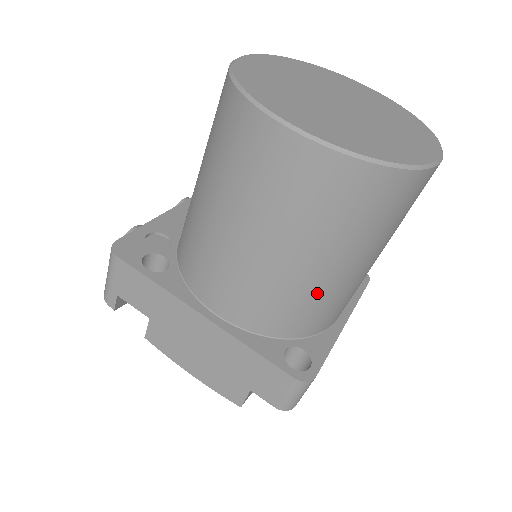
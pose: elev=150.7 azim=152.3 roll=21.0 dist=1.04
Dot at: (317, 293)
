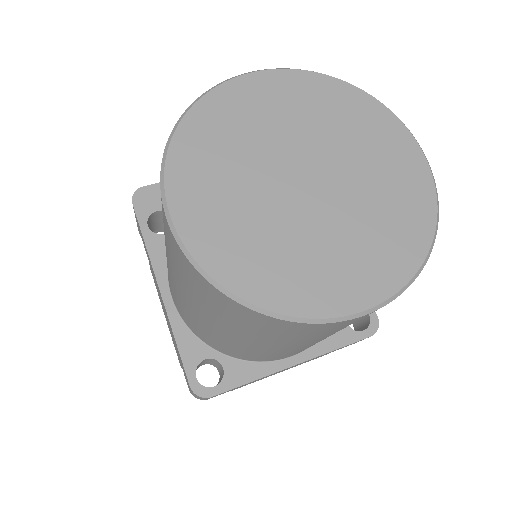
Dot at: (226, 341)
